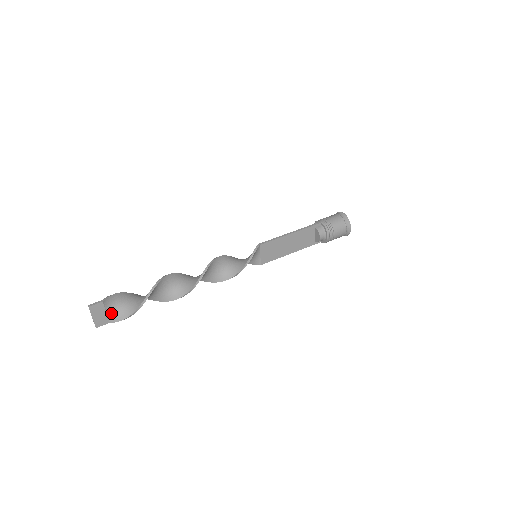
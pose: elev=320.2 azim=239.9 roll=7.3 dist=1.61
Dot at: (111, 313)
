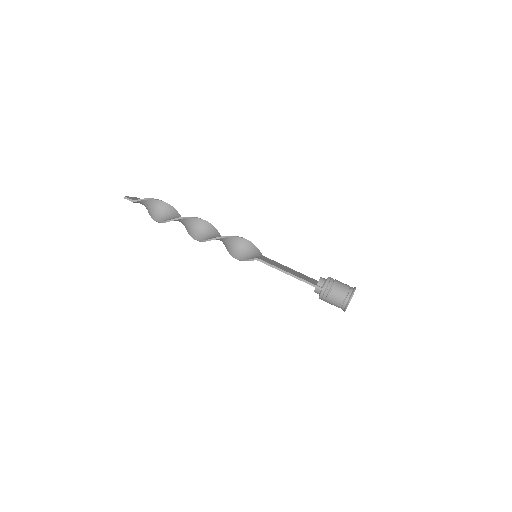
Dot at: (142, 204)
